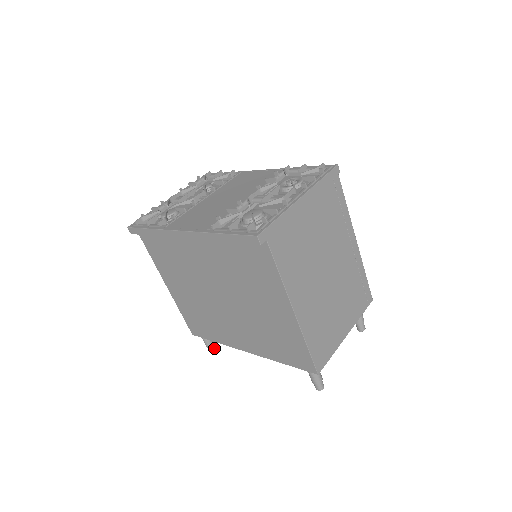
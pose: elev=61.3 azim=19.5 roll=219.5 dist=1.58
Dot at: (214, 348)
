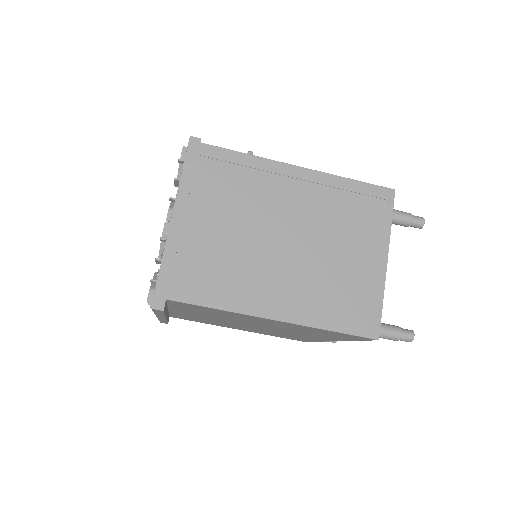
Dot at: occluded
